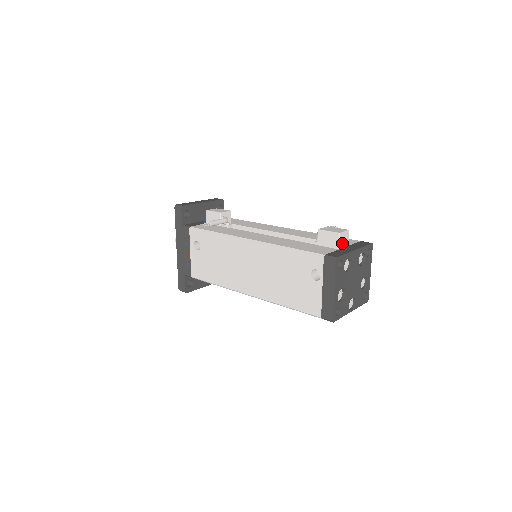
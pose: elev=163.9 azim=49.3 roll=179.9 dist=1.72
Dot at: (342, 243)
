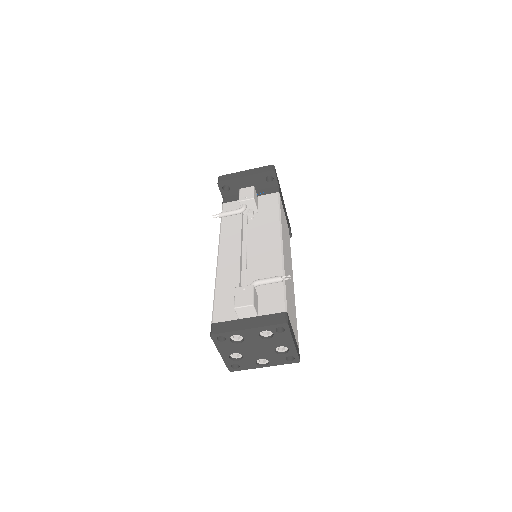
Dot at: (243, 314)
